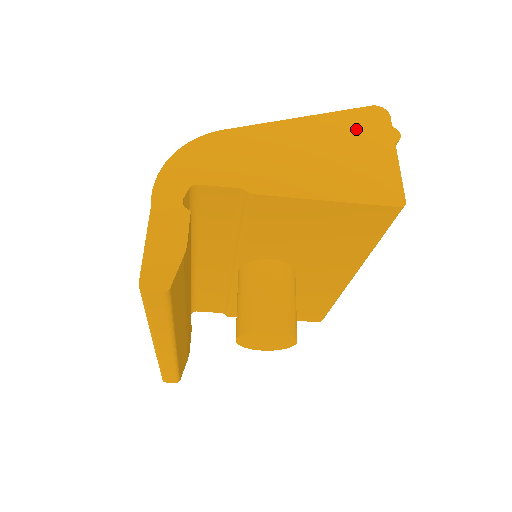
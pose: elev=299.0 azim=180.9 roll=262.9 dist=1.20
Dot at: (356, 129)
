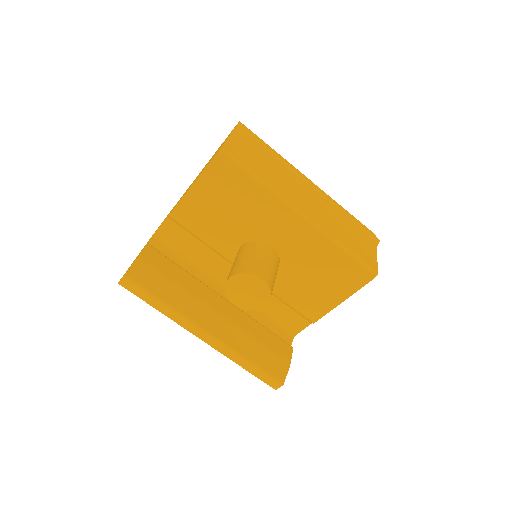
Dot at: occluded
